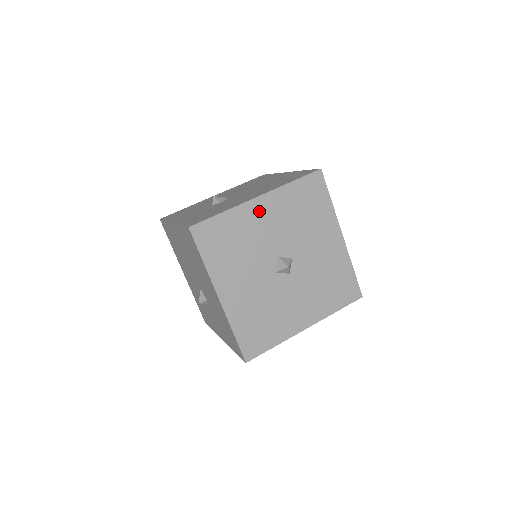
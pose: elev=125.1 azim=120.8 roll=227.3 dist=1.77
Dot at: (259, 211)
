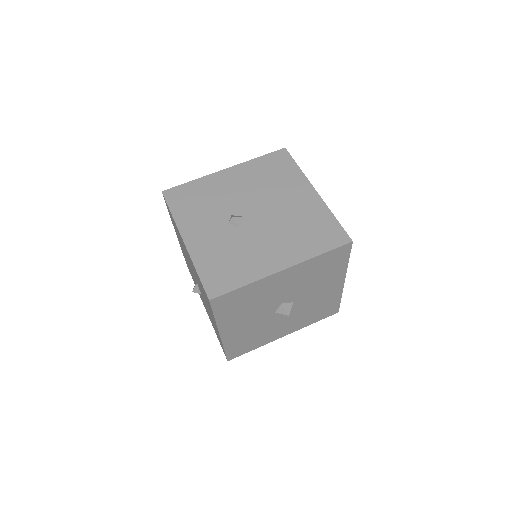
Dot at: (279, 279)
